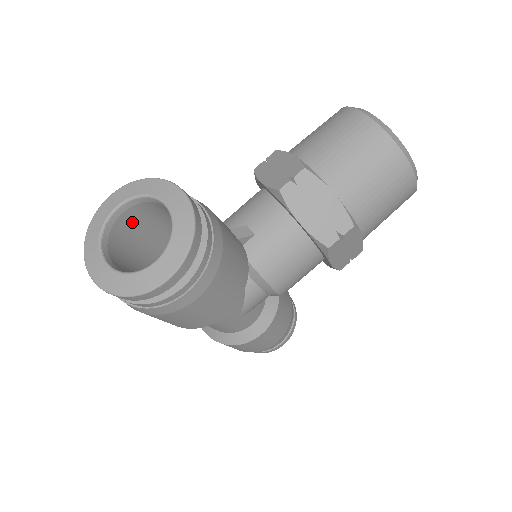
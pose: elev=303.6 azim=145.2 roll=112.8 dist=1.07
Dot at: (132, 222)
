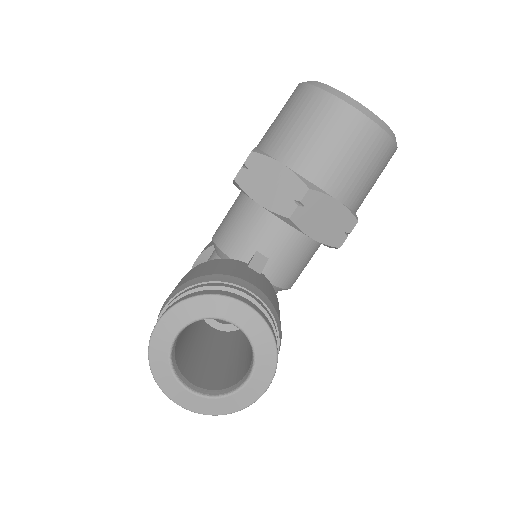
Dot at: occluded
